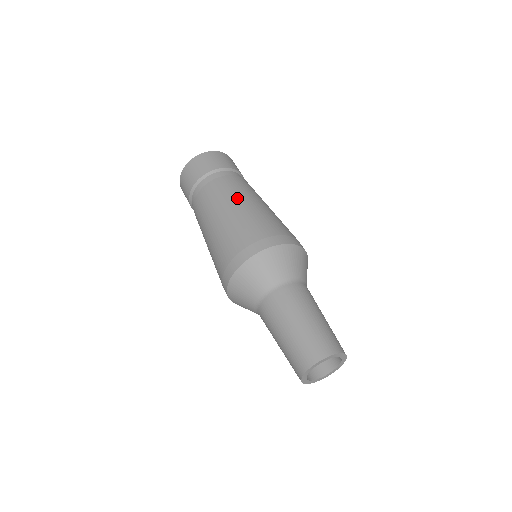
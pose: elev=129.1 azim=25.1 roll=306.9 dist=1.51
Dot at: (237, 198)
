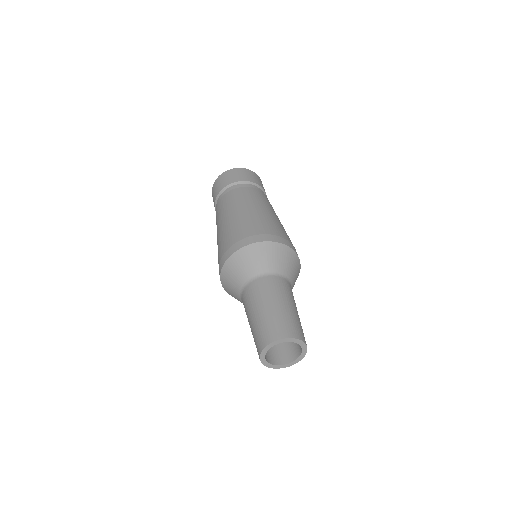
Dot at: (273, 210)
